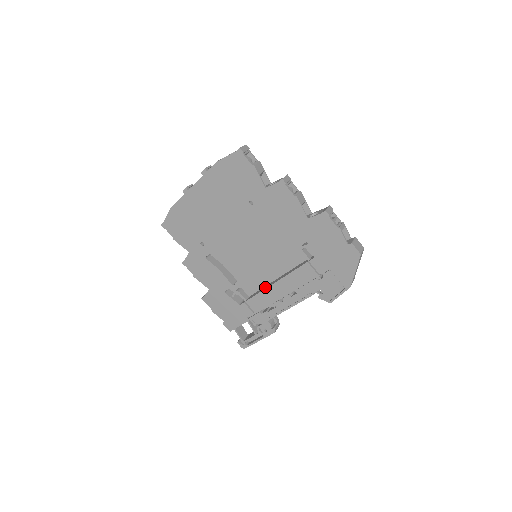
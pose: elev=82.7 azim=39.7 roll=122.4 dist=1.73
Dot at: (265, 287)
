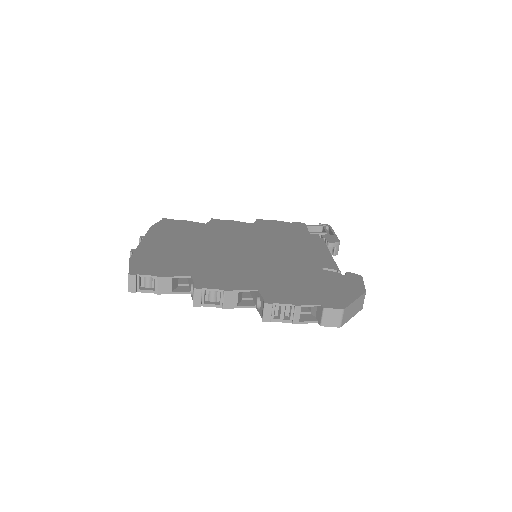
Dot at: occluded
